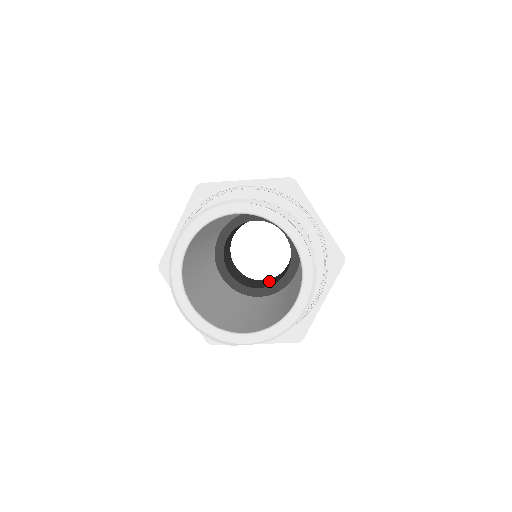
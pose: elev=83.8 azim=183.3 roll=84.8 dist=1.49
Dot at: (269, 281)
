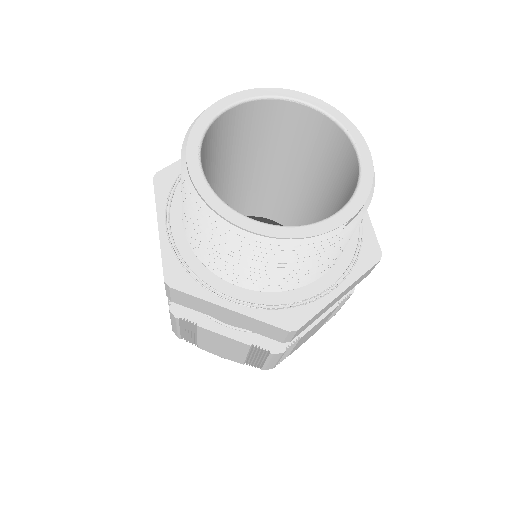
Dot at: occluded
